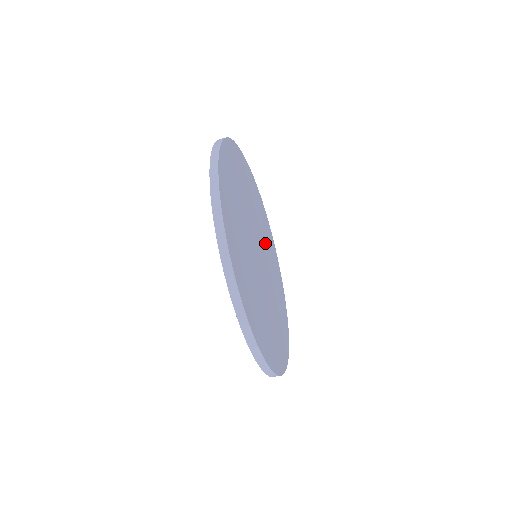
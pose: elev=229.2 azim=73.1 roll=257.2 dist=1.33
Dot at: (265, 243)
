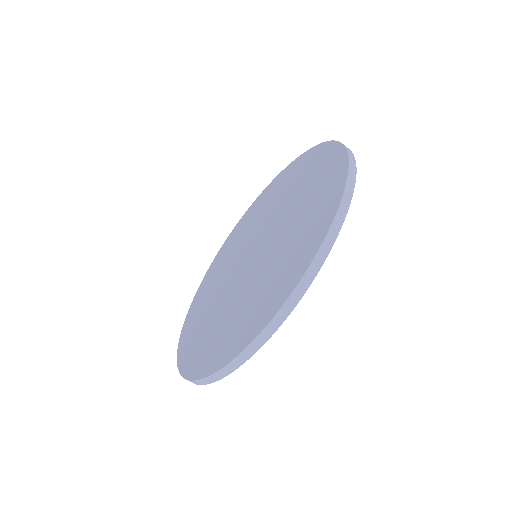
Dot at: occluded
